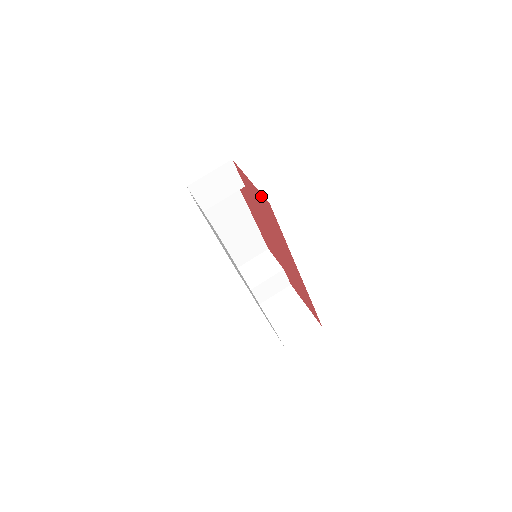
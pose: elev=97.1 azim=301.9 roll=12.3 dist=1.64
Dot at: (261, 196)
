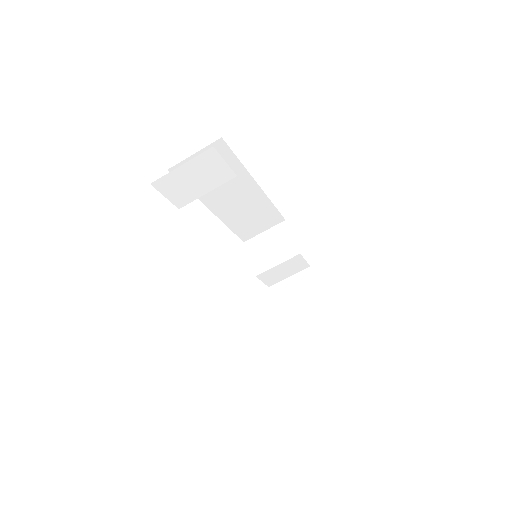
Dot at: occluded
